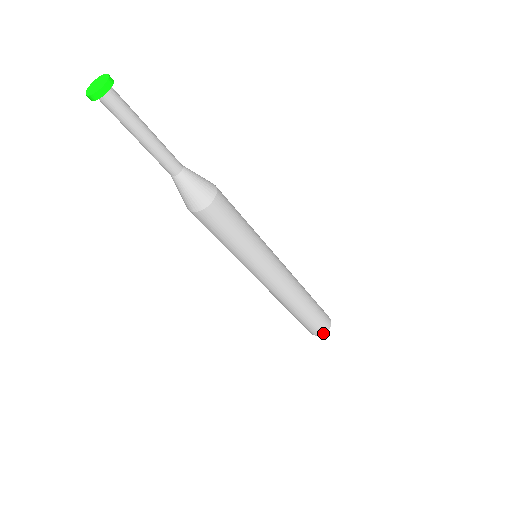
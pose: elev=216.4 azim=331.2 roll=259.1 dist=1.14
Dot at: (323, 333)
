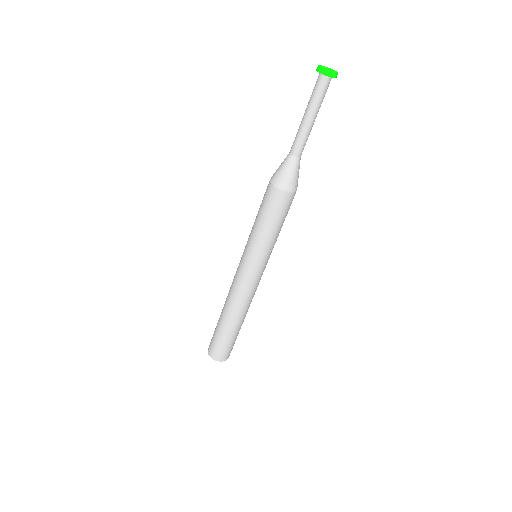
Dot at: (229, 355)
